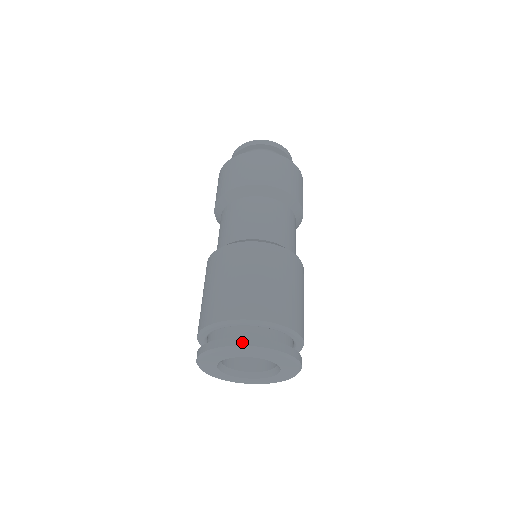
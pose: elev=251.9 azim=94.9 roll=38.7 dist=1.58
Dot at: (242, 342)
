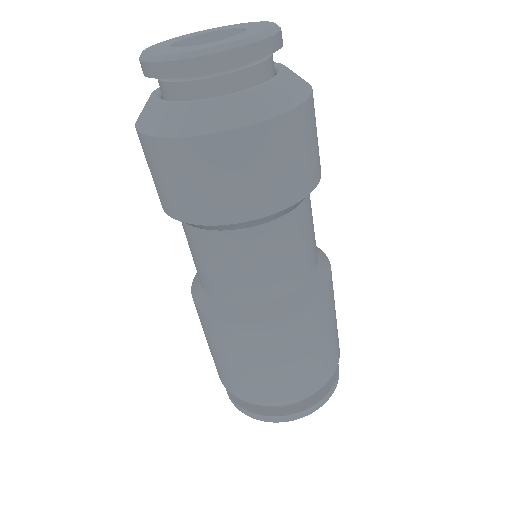
Dot at: (267, 420)
